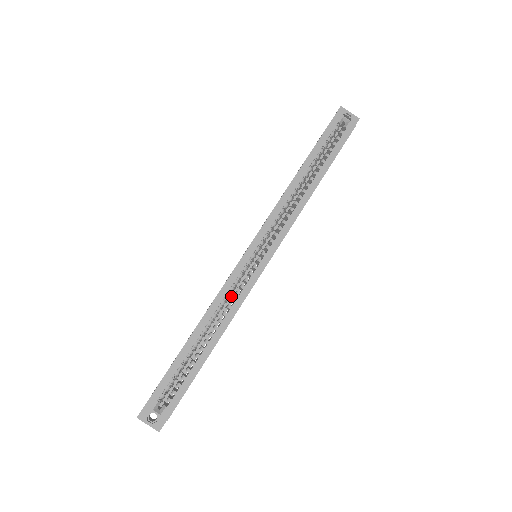
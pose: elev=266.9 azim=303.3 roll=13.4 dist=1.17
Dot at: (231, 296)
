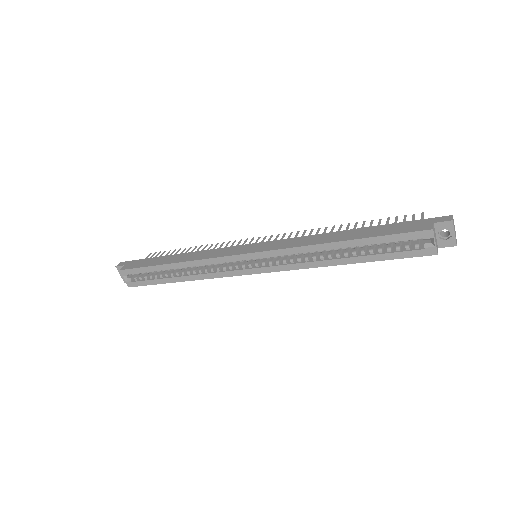
Dot at: occluded
